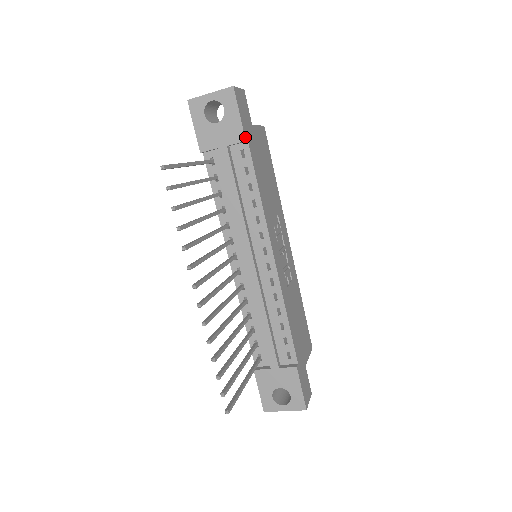
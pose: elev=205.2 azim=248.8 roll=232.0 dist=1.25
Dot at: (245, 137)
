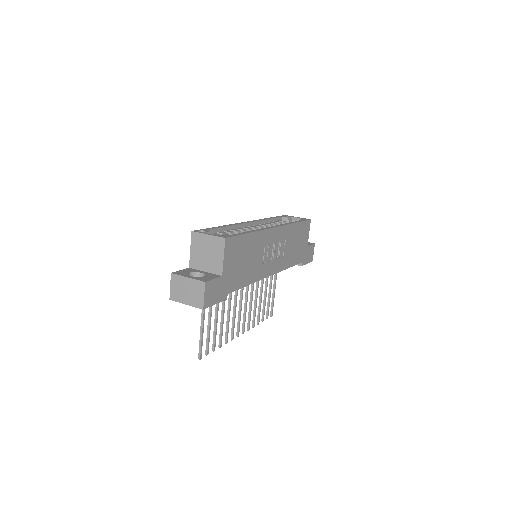
Dot at: (225, 299)
